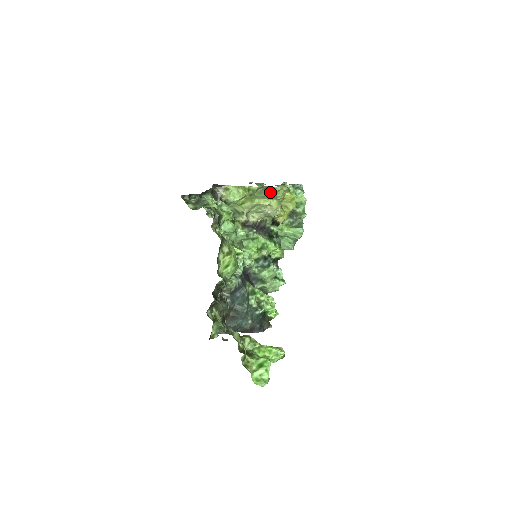
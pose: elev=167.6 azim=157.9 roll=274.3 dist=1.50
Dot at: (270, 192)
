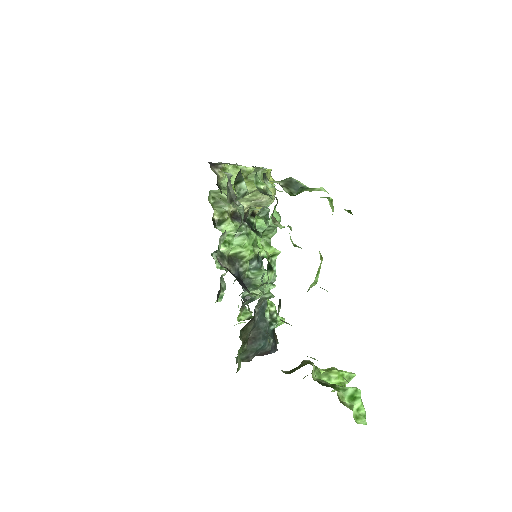
Dot at: occluded
